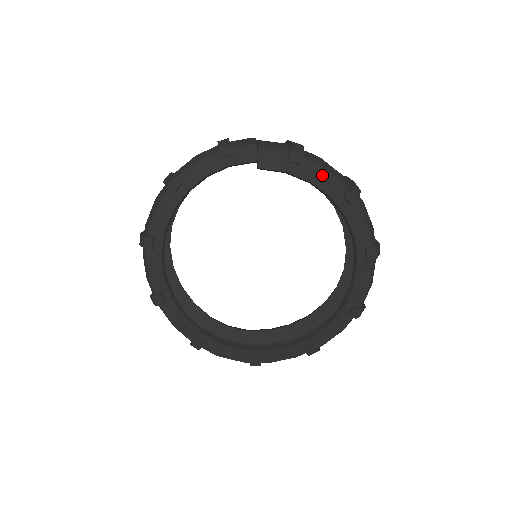
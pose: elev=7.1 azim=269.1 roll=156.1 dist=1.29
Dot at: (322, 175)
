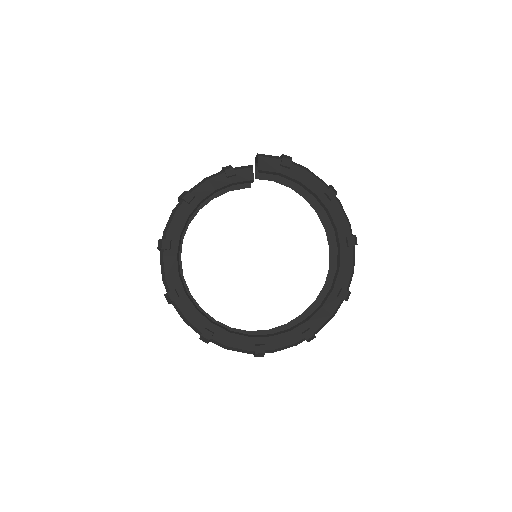
Dot at: (307, 177)
